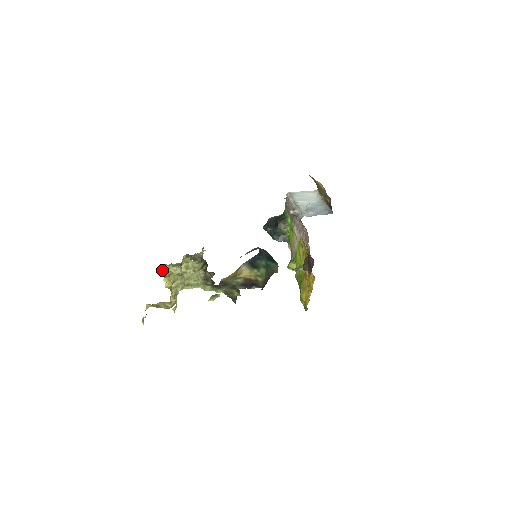
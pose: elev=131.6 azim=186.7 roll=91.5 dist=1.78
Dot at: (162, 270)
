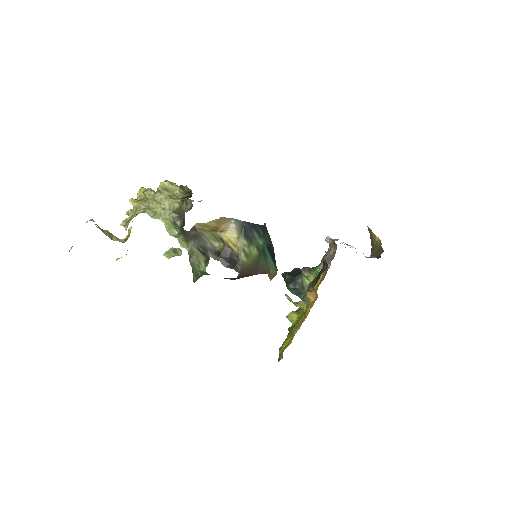
Dot at: (137, 193)
